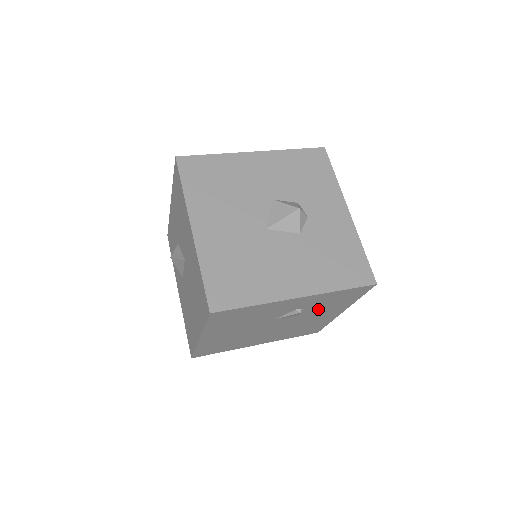
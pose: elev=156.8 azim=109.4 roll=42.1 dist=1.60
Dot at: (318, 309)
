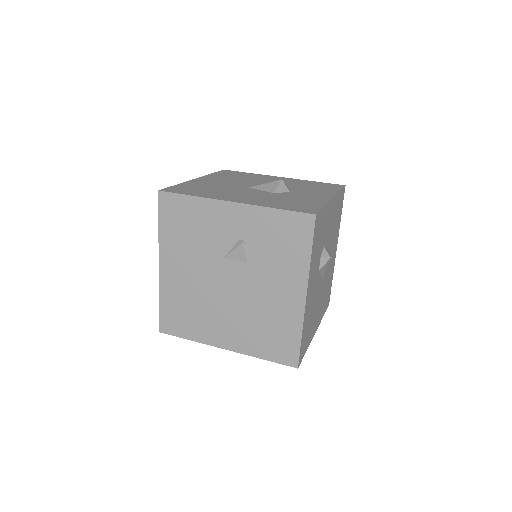
Dot at: (267, 260)
